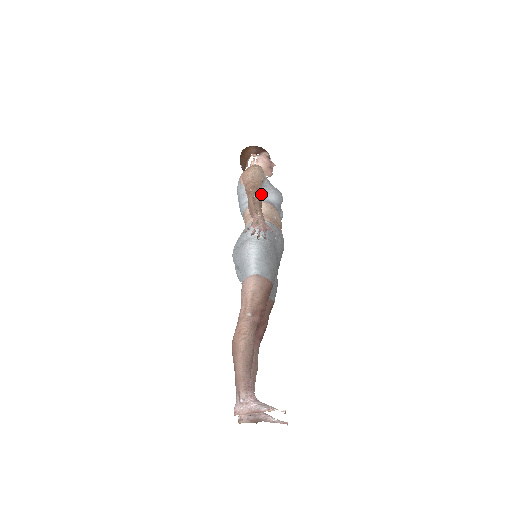
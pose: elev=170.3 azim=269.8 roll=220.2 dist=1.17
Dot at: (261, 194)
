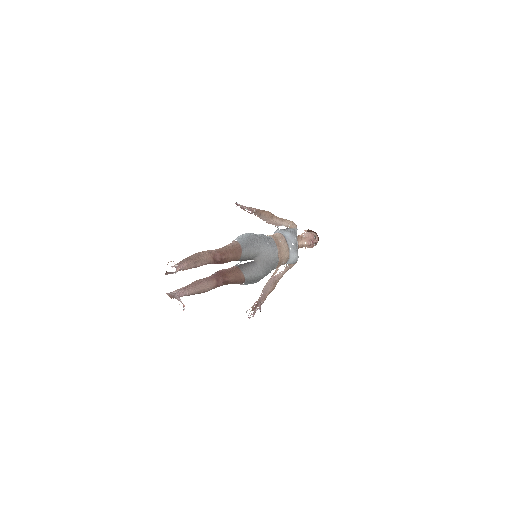
Dot at: (283, 231)
